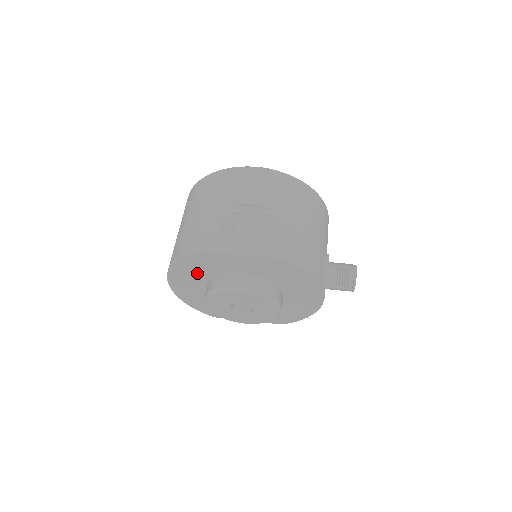
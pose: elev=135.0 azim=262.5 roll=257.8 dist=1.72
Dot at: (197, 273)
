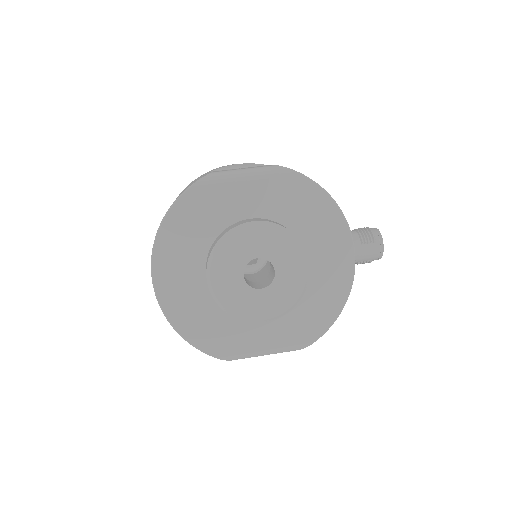
Dot at: (192, 239)
